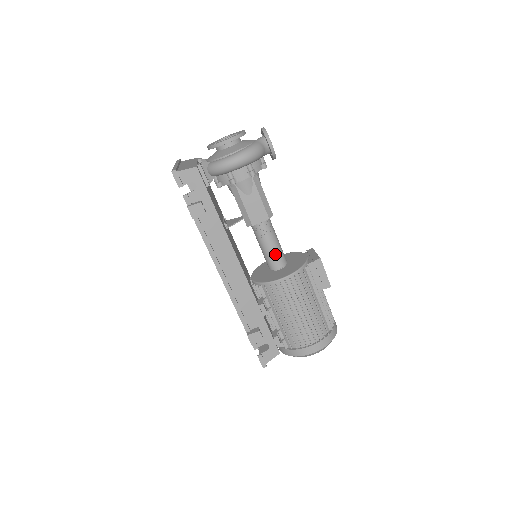
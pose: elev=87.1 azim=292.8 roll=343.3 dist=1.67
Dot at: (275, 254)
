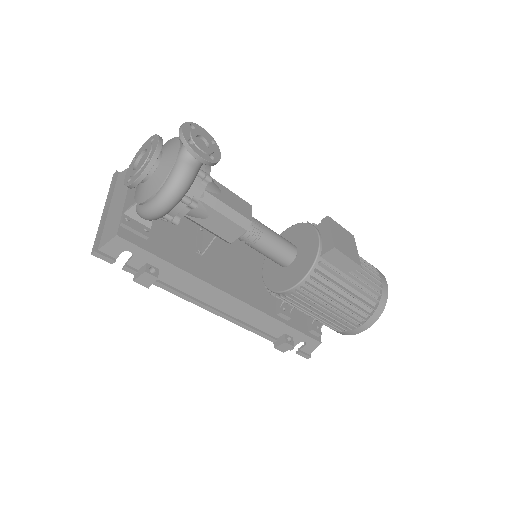
Dot at: (276, 255)
